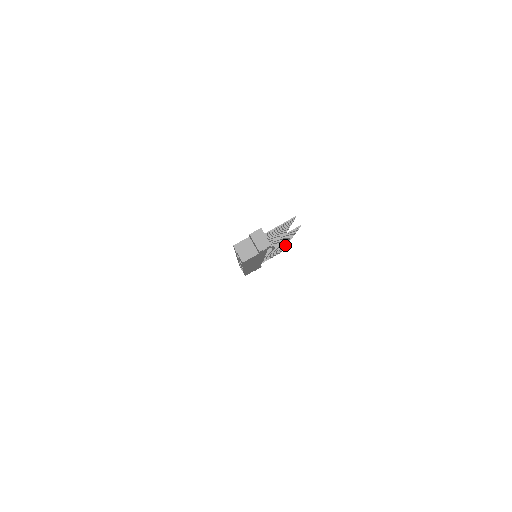
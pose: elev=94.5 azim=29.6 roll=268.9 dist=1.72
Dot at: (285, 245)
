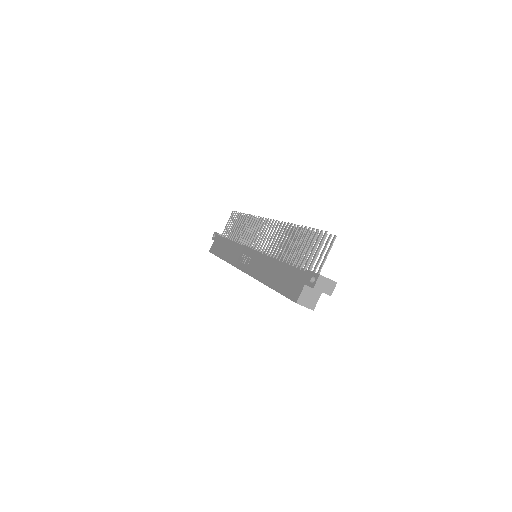
Dot at: occluded
